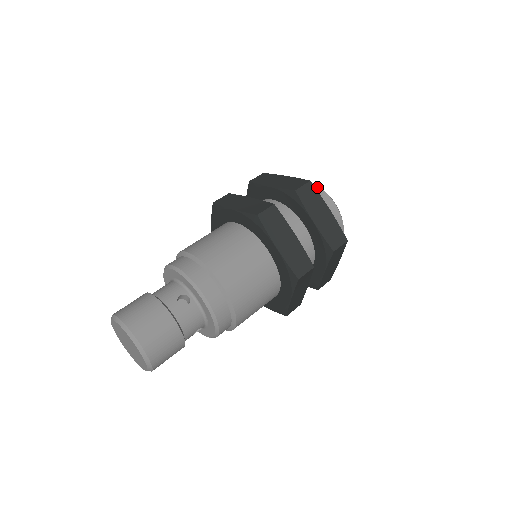
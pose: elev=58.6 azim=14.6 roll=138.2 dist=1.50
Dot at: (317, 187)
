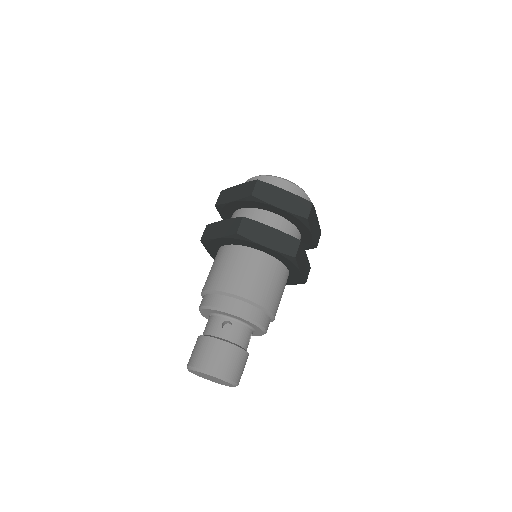
Dot at: (266, 177)
